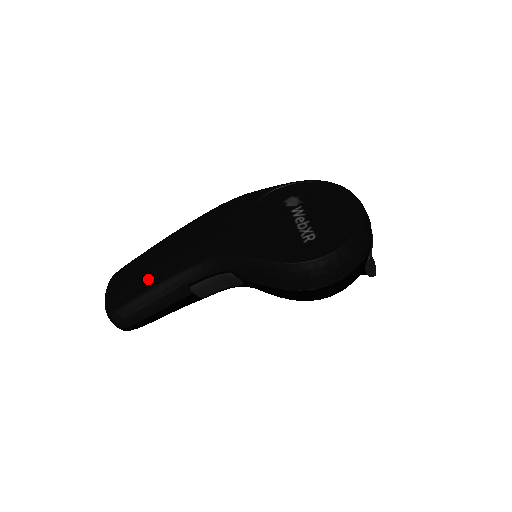
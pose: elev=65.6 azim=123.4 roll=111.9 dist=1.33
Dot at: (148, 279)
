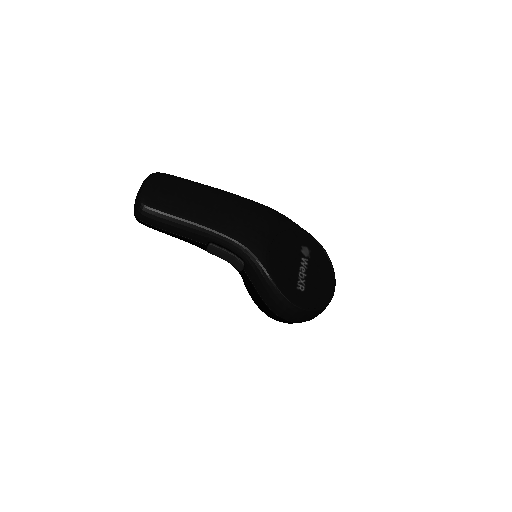
Dot at: (188, 210)
